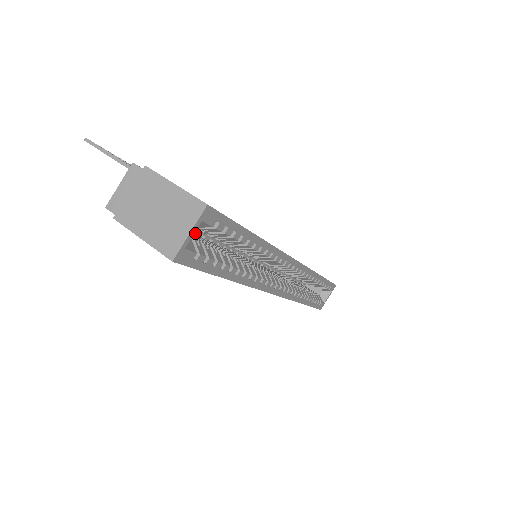
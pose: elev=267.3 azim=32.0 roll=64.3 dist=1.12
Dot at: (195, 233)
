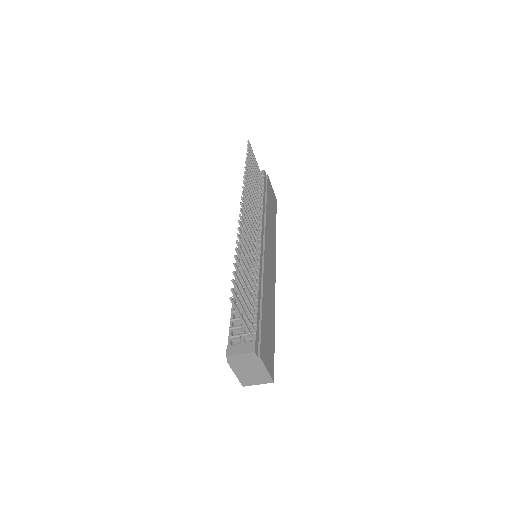
Dot at: occluded
